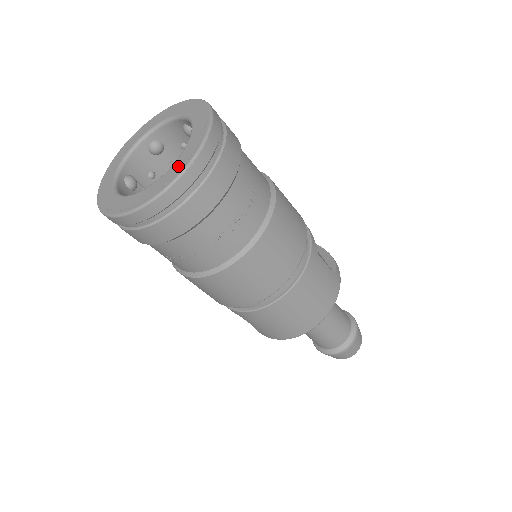
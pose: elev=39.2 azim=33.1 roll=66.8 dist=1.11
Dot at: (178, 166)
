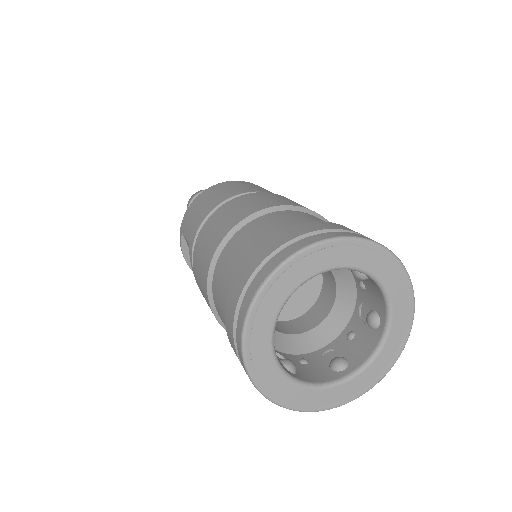
Dot at: (374, 374)
